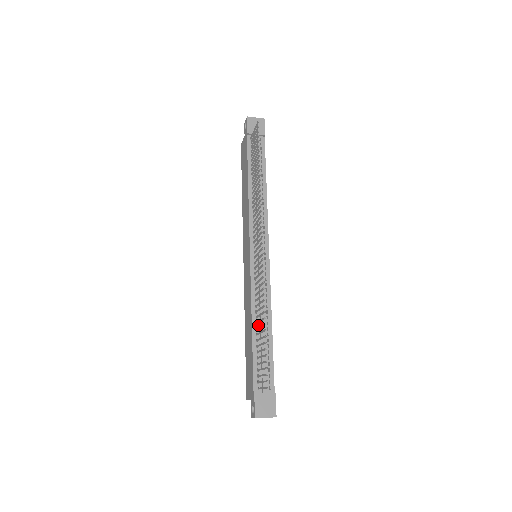
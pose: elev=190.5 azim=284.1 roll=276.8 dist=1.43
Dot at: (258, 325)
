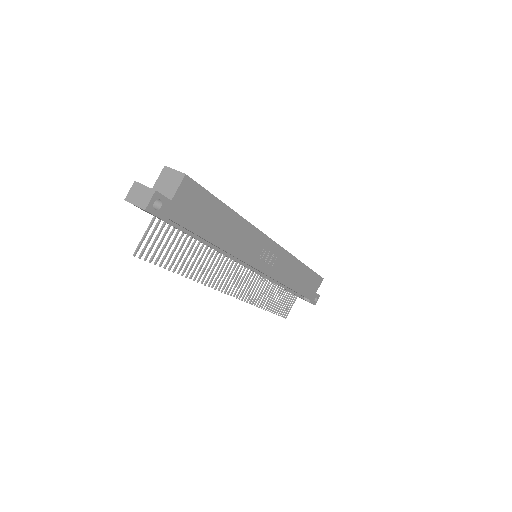
Dot at: occluded
